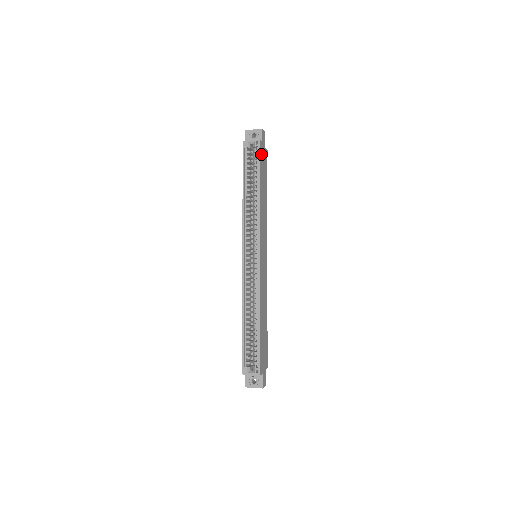
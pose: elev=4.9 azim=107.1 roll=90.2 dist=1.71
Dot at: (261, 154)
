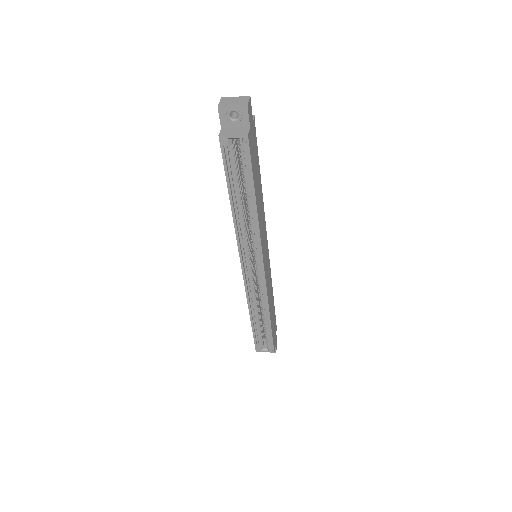
Dot at: (251, 149)
